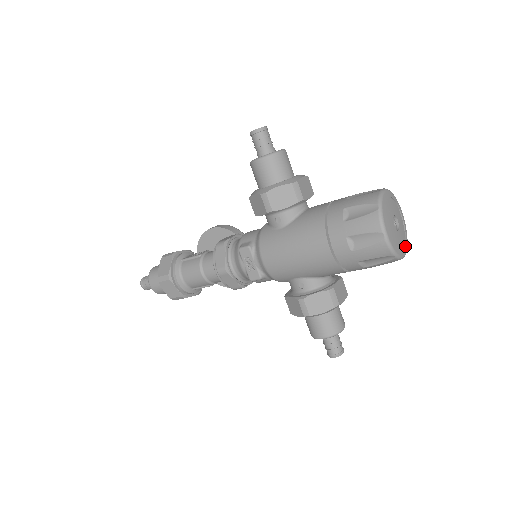
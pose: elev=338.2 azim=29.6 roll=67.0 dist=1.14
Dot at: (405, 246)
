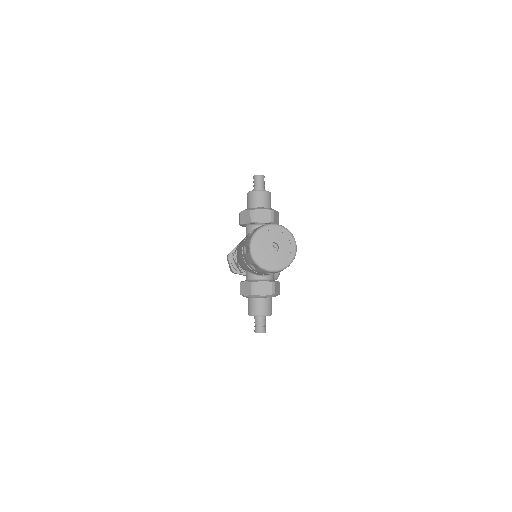
Dot at: (279, 265)
